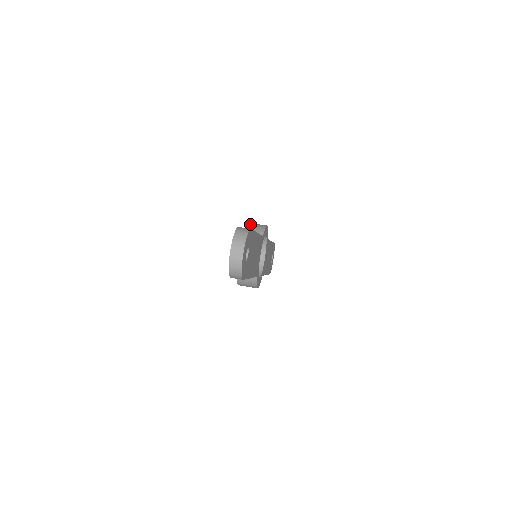
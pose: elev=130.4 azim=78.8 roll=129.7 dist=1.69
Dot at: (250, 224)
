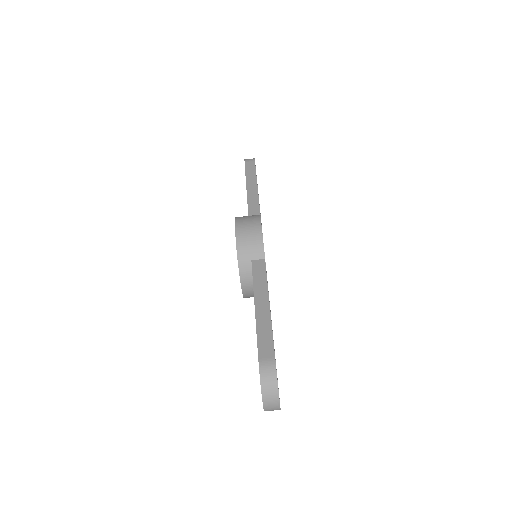
Dot at: (240, 237)
